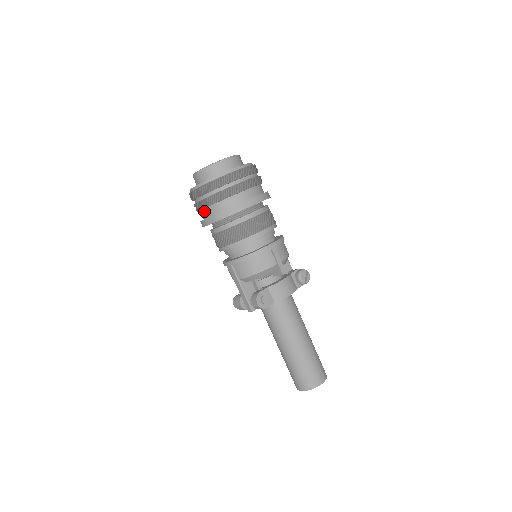
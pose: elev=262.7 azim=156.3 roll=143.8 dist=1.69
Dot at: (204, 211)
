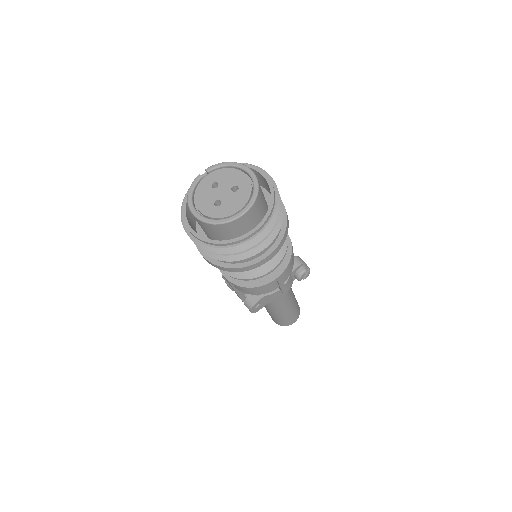
Dot at: occluded
